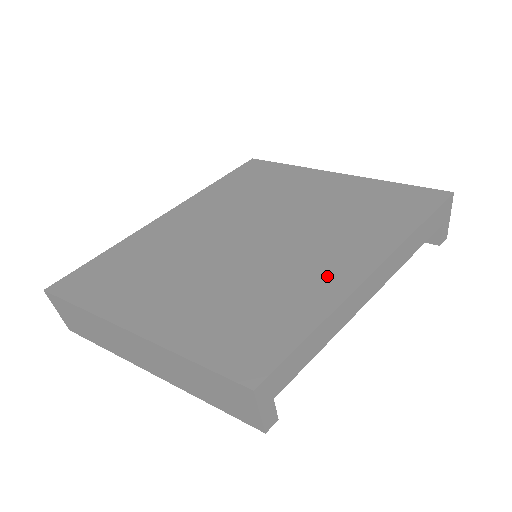
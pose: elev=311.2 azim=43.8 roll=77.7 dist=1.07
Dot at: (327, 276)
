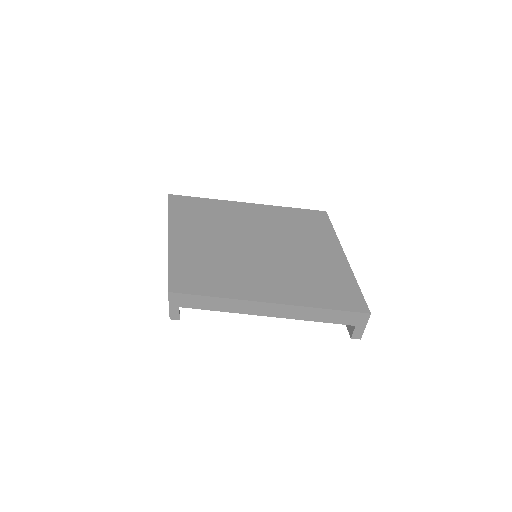
Dot at: (254, 286)
